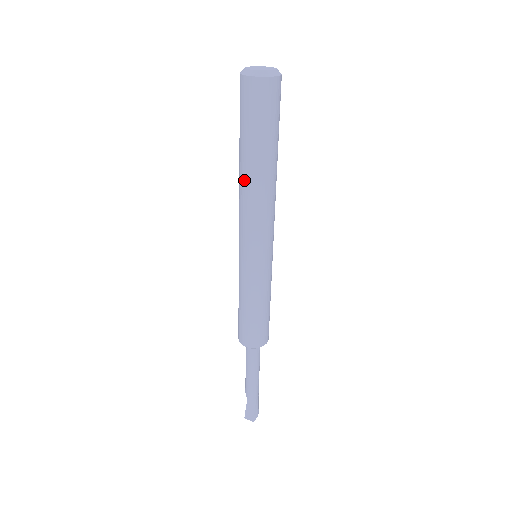
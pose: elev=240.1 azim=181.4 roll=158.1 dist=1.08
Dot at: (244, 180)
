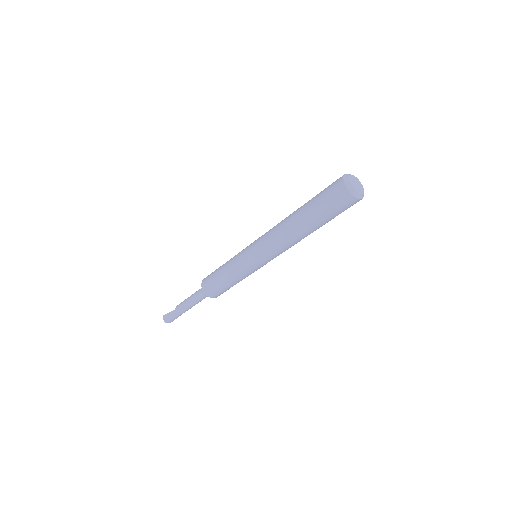
Dot at: (289, 220)
